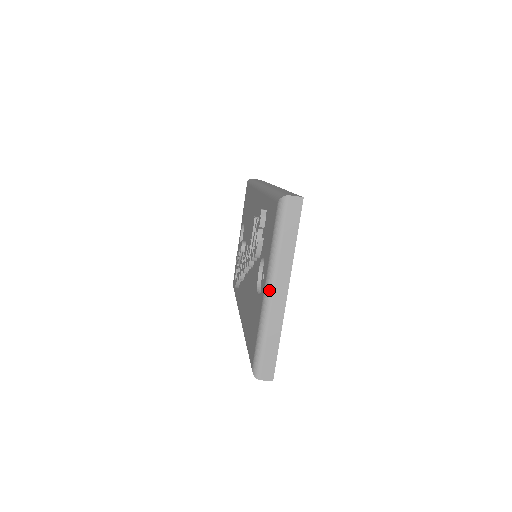
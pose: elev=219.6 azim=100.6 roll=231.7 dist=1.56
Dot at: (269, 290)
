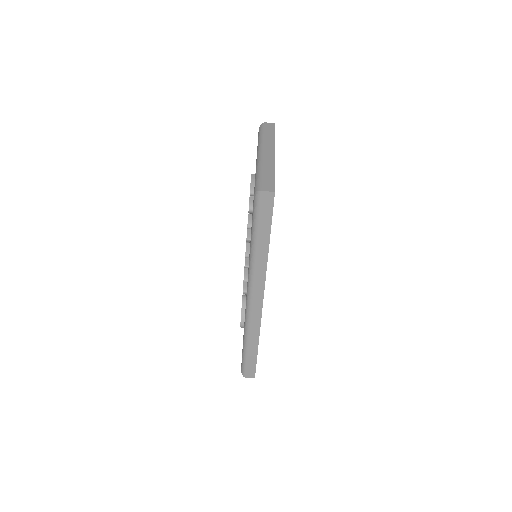
Dot at: (260, 153)
